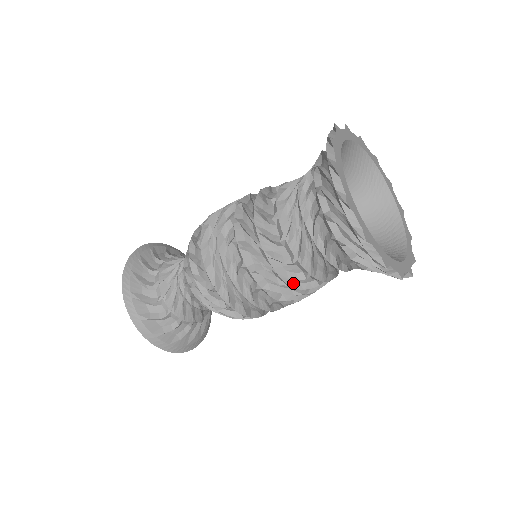
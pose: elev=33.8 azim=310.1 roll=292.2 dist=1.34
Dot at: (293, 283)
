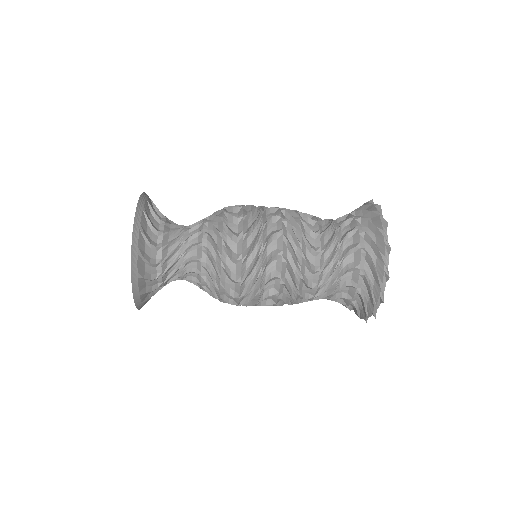
Dot at: occluded
